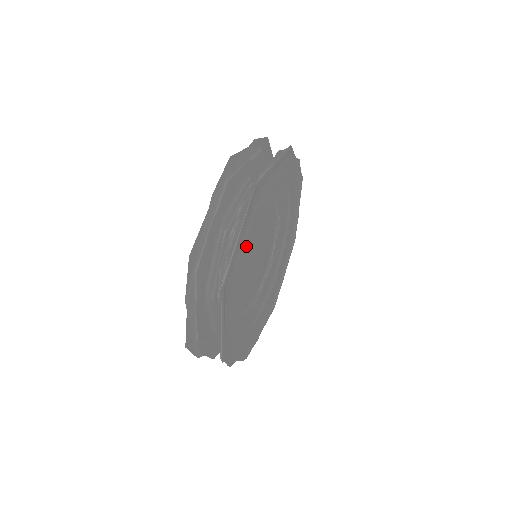
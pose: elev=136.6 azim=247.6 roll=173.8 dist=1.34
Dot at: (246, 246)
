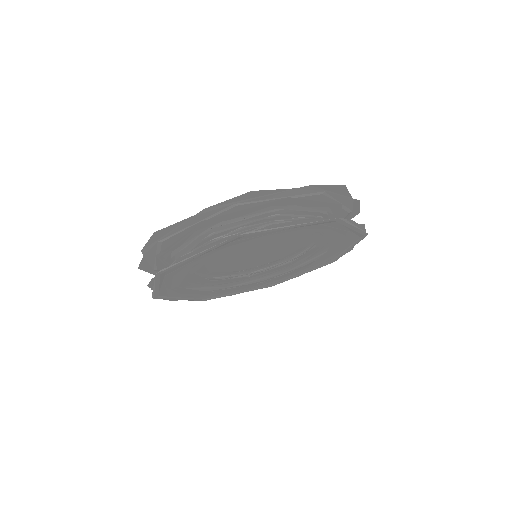
Dot at: (235, 252)
